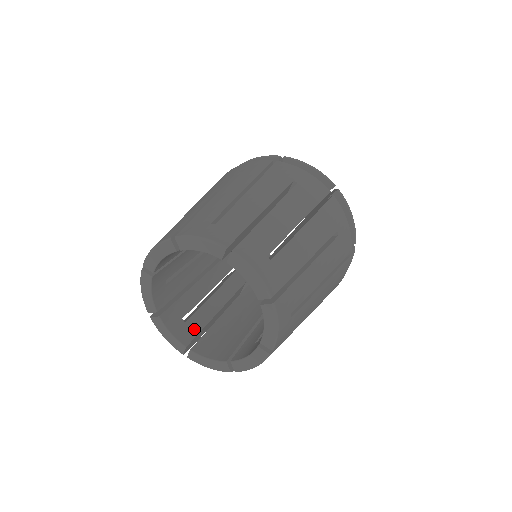
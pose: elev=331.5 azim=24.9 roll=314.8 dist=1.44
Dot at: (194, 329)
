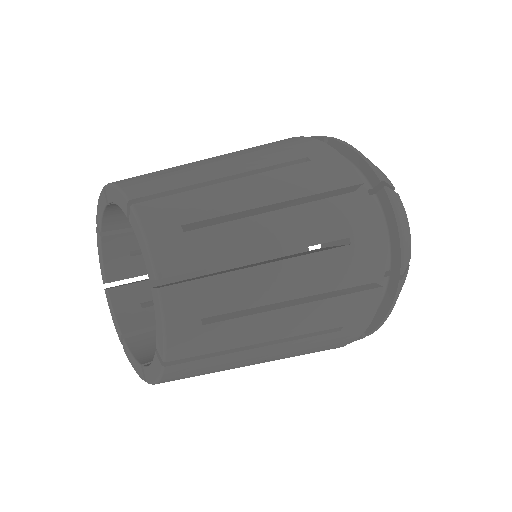
Dot at: occluded
